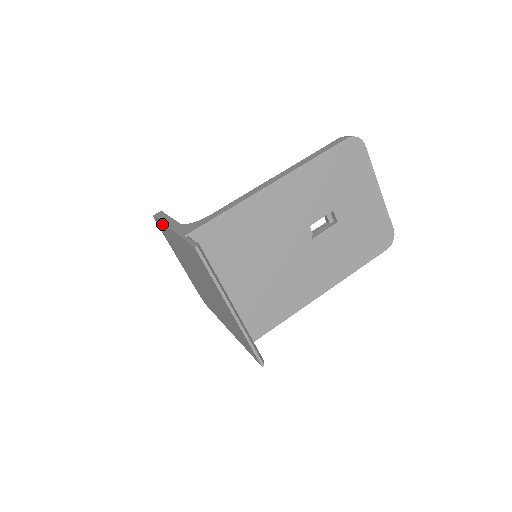
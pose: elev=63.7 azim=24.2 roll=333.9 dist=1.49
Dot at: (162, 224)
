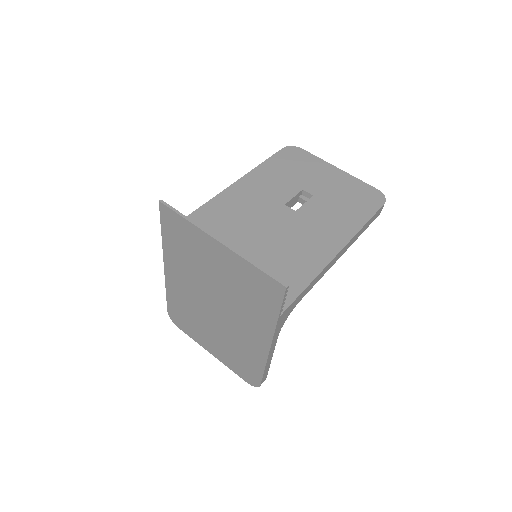
Dot at: (169, 296)
